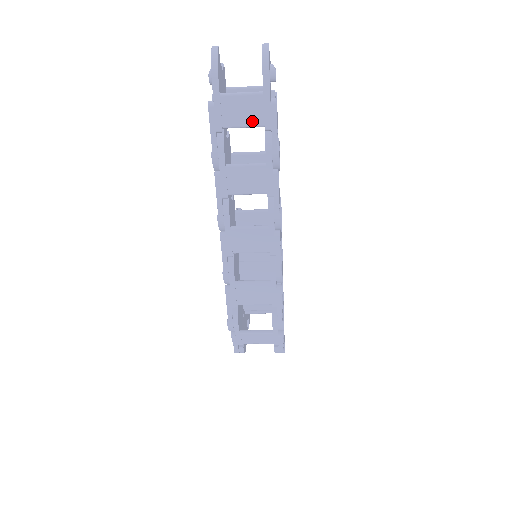
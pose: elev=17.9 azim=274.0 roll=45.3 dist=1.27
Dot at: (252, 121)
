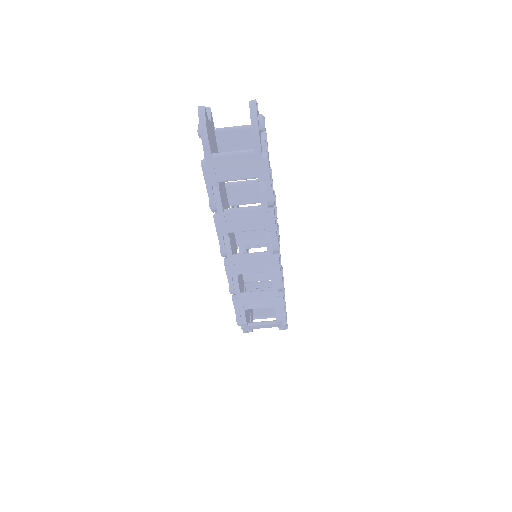
Dot at: (245, 175)
